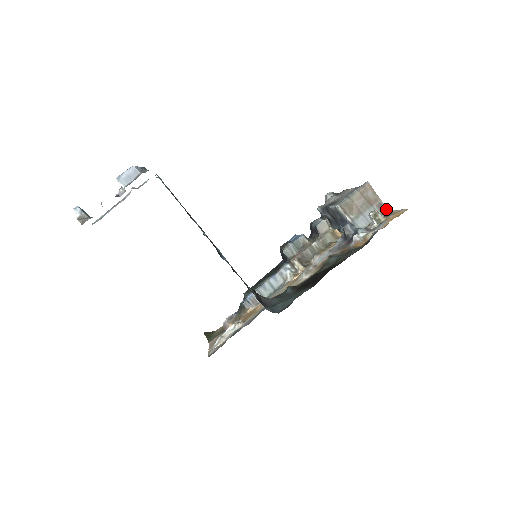
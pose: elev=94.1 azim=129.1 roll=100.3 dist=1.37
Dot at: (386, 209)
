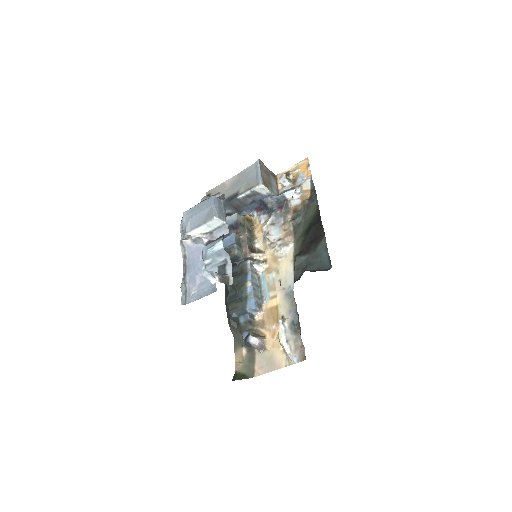
Dot at: (275, 175)
